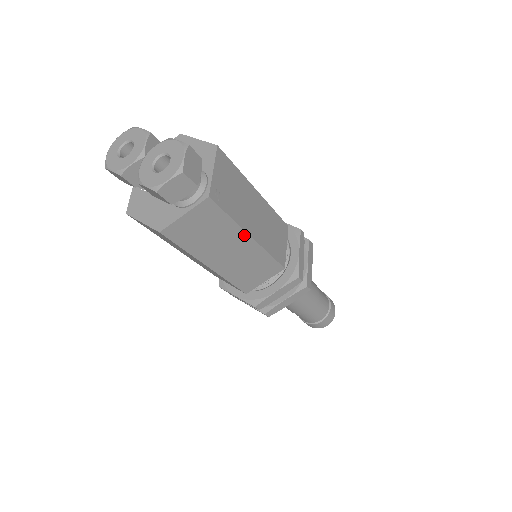
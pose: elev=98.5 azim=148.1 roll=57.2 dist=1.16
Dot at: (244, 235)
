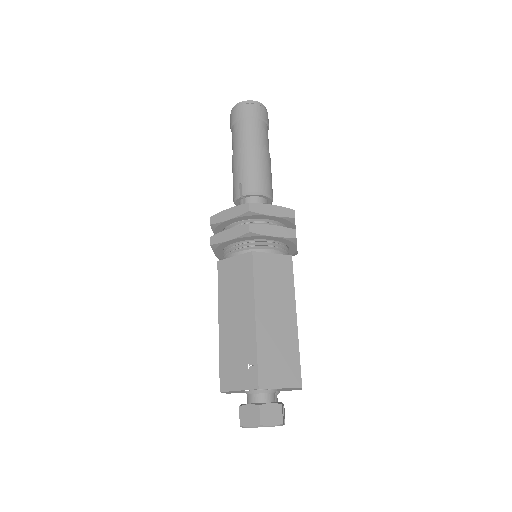
Dot at: occluded
